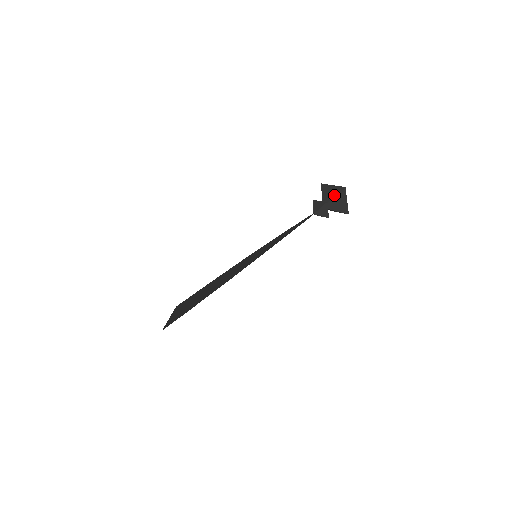
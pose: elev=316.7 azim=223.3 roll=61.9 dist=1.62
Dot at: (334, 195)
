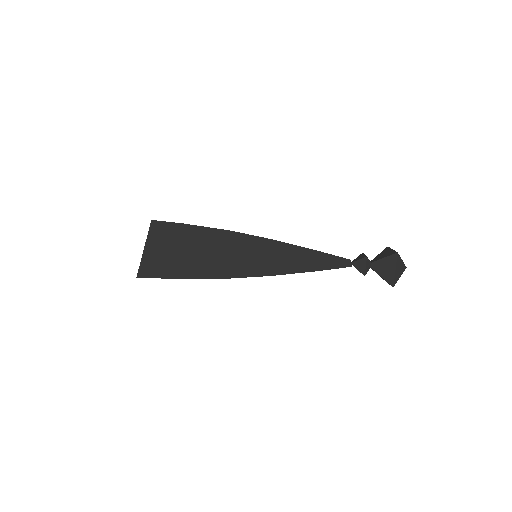
Dot at: (382, 276)
